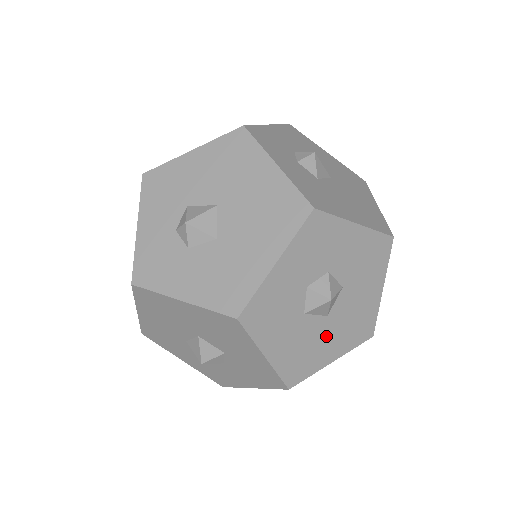
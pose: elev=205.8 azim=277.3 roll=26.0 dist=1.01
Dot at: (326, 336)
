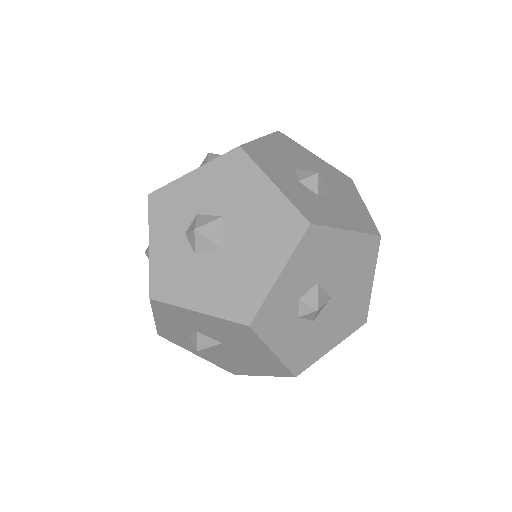
Dot at: occluded
